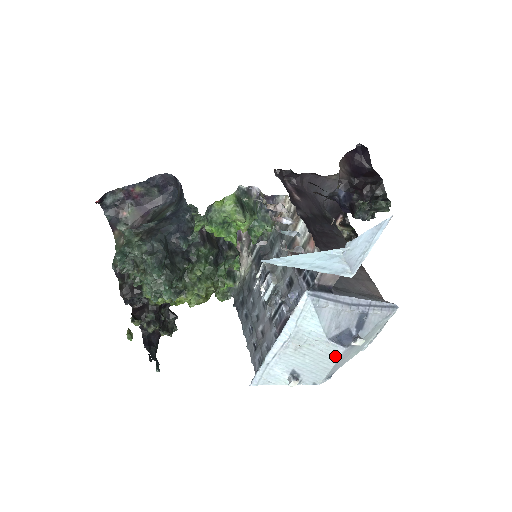
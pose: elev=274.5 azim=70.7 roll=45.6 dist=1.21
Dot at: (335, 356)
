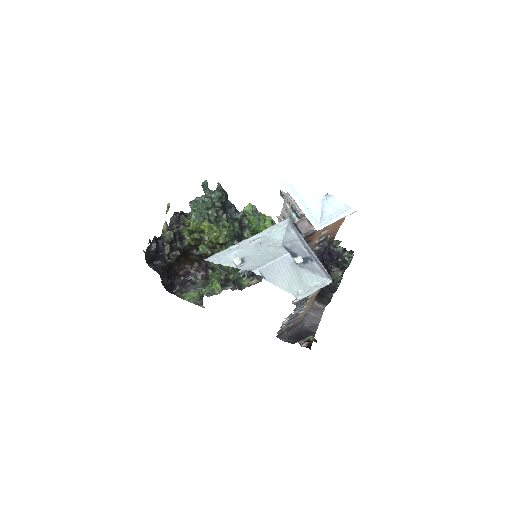
Dot at: (279, 255)
